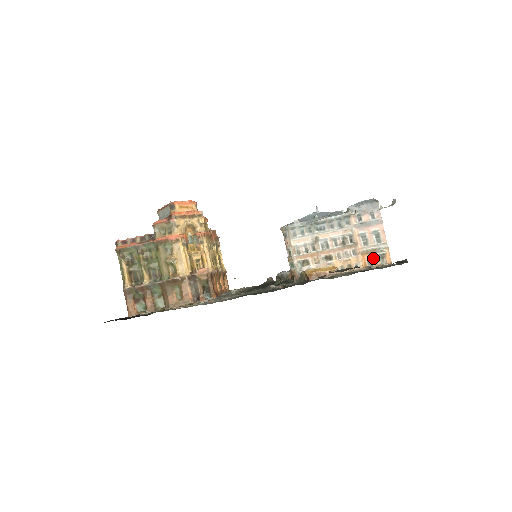
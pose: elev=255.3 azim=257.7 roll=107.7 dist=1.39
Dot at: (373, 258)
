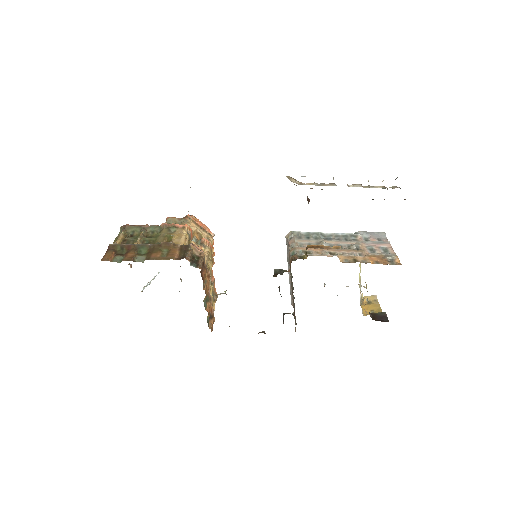
Dot at: (381, 260)
